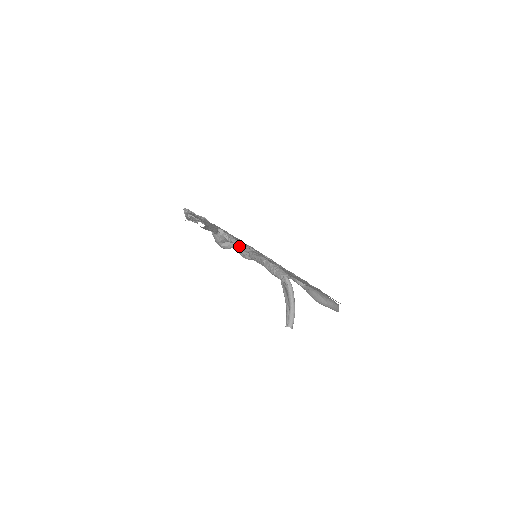
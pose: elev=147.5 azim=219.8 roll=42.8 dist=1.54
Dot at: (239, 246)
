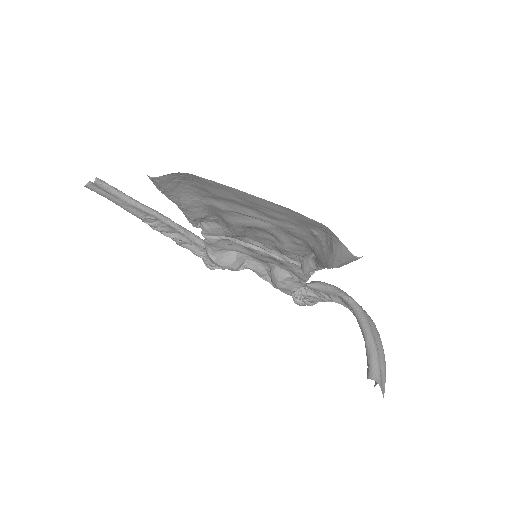
Dot at: (201, 231)
